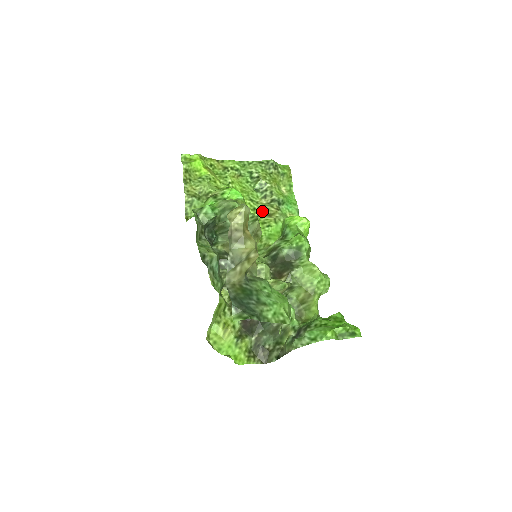
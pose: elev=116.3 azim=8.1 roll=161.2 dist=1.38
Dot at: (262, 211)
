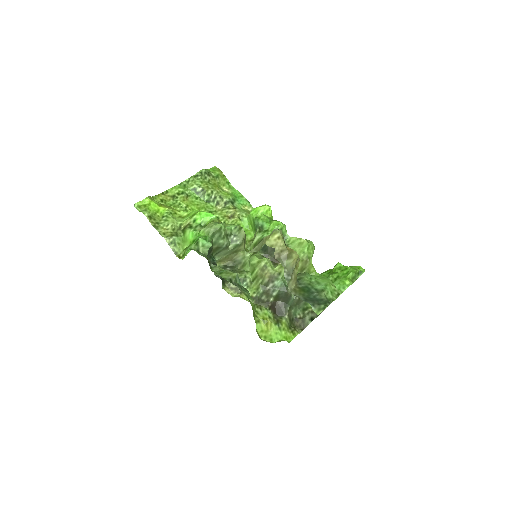
Dot at: (224, 216)
